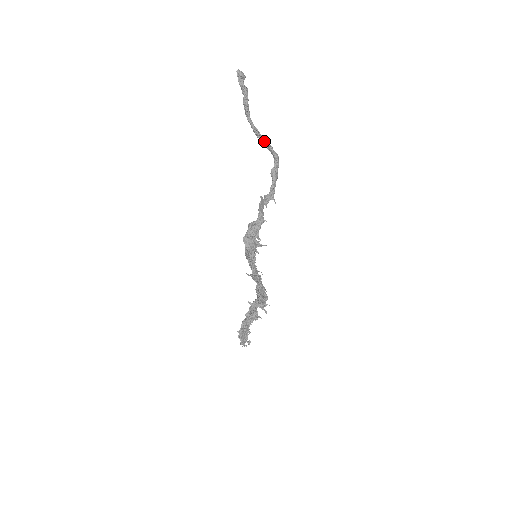
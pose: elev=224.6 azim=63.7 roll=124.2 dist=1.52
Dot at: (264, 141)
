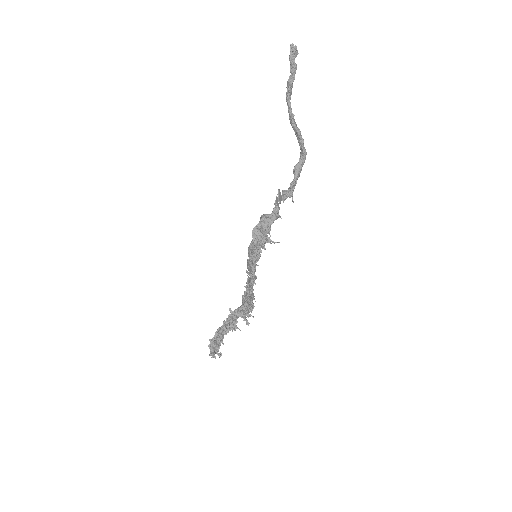
Dot at: (297, 131)
